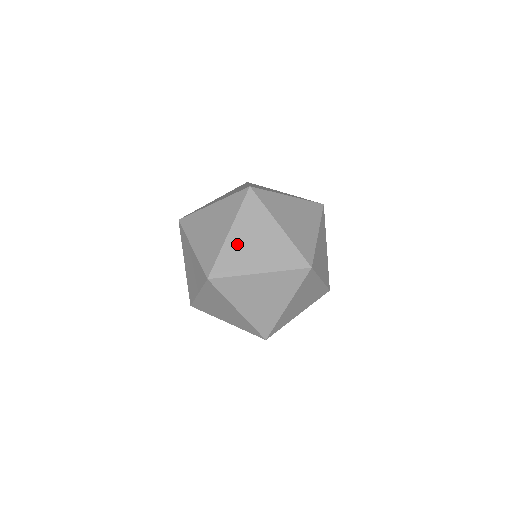
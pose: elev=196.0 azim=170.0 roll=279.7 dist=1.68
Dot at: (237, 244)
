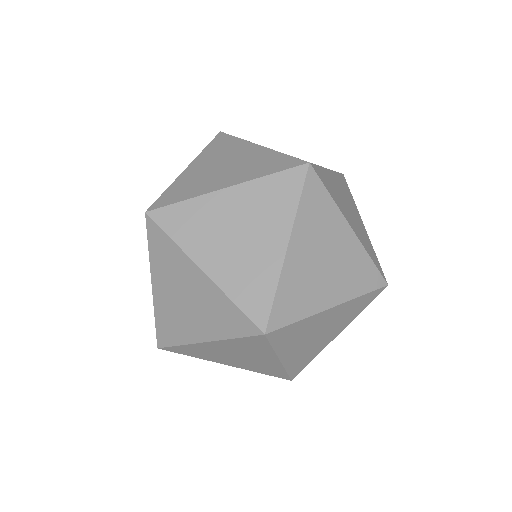
Dot at: (166, 302)
